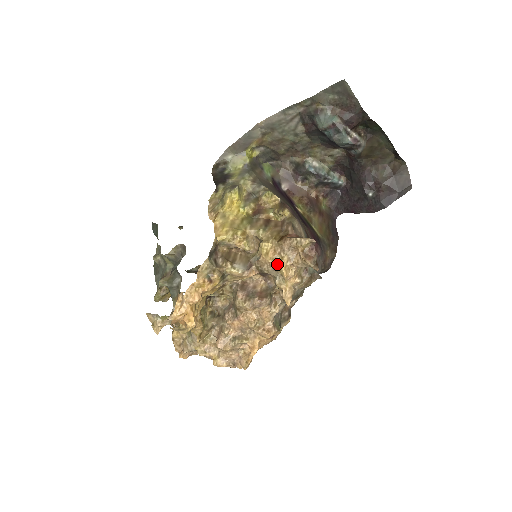
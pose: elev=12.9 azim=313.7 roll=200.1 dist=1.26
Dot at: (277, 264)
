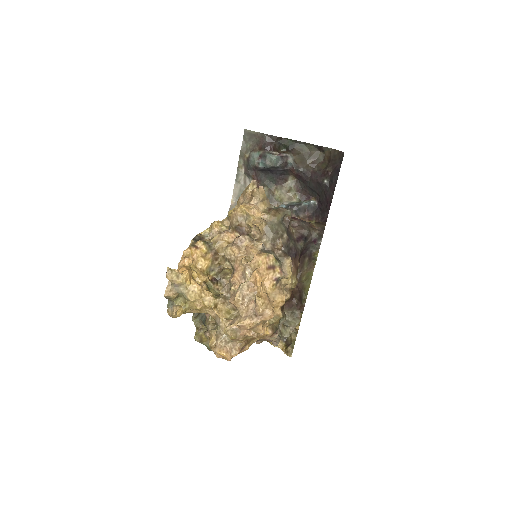
Dot at: (238, 209)
